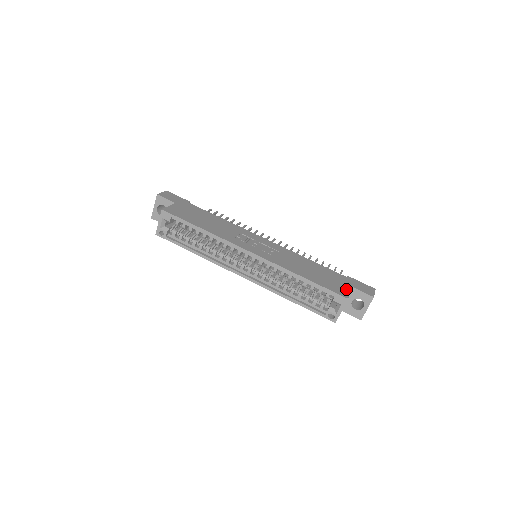
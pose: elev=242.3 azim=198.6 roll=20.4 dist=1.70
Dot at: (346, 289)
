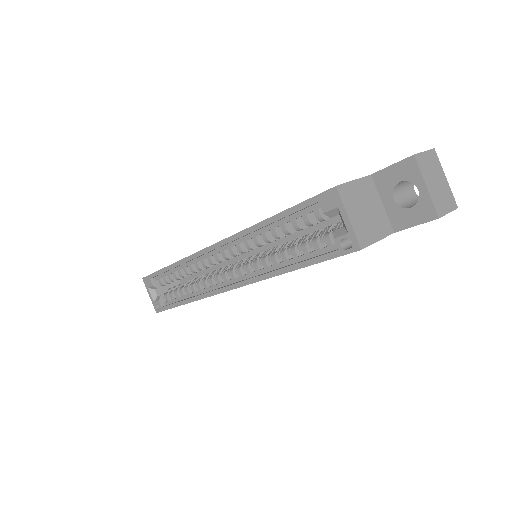
Dot at: occluded
